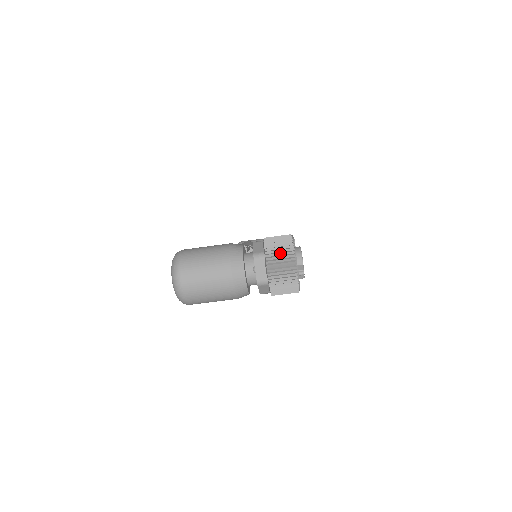
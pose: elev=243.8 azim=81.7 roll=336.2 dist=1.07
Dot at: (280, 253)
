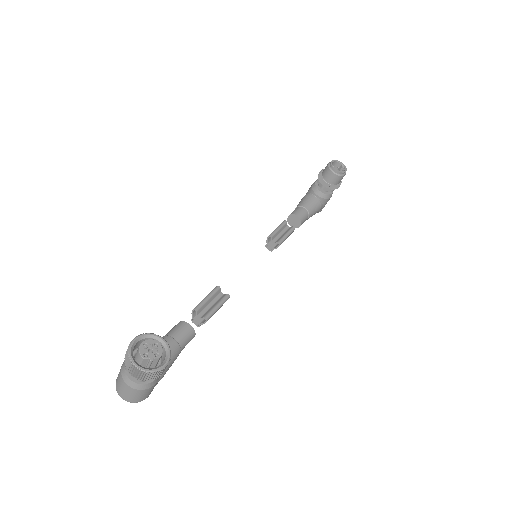
Dot at: (127, 363)
